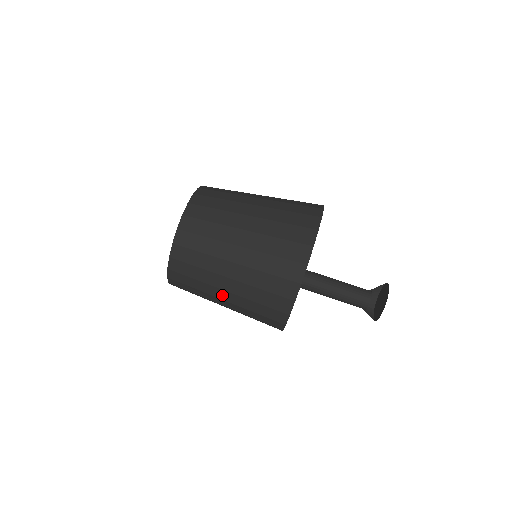
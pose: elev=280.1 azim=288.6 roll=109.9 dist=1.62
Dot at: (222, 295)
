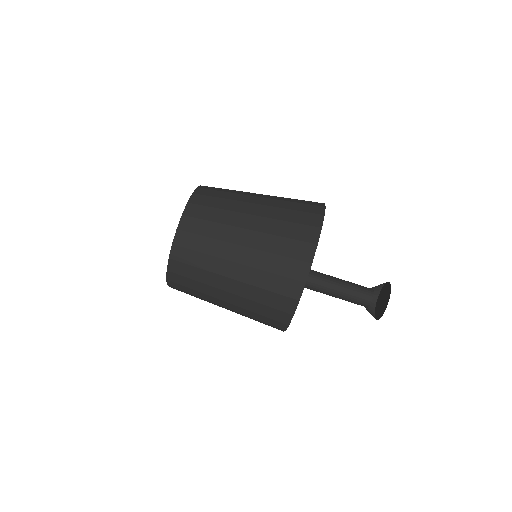
Dot at: (222, 304)
